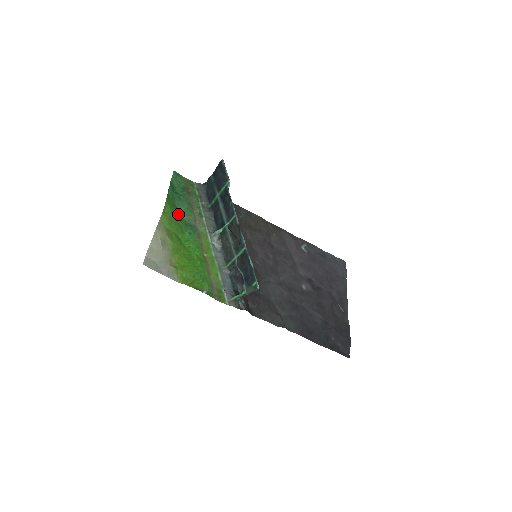
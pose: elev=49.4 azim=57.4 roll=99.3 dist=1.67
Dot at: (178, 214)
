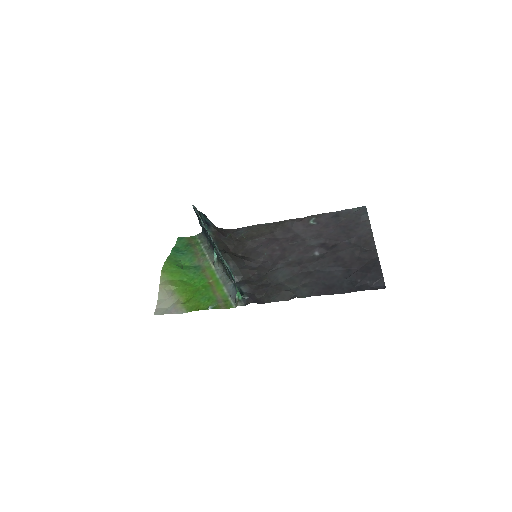
Dot at: (182, 265)
